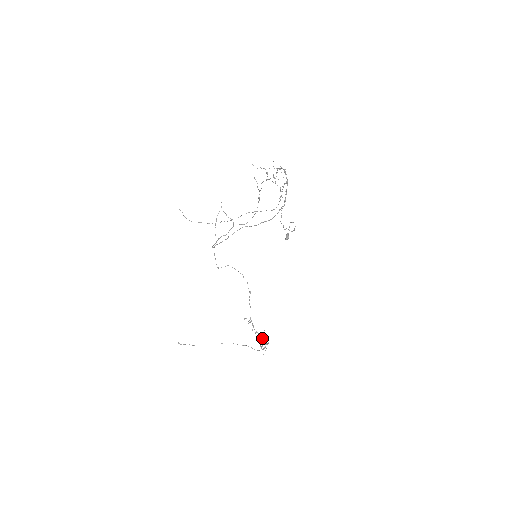
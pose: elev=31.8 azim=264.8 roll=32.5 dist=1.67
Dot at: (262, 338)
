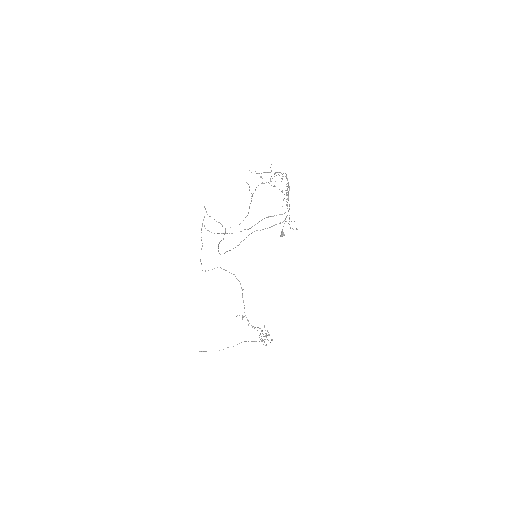
Dot at: (262, 331)
